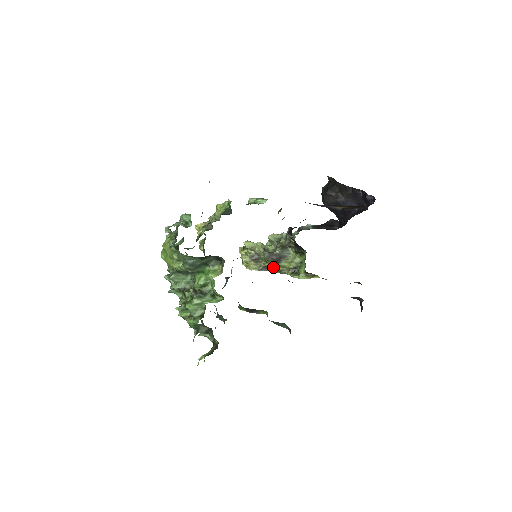
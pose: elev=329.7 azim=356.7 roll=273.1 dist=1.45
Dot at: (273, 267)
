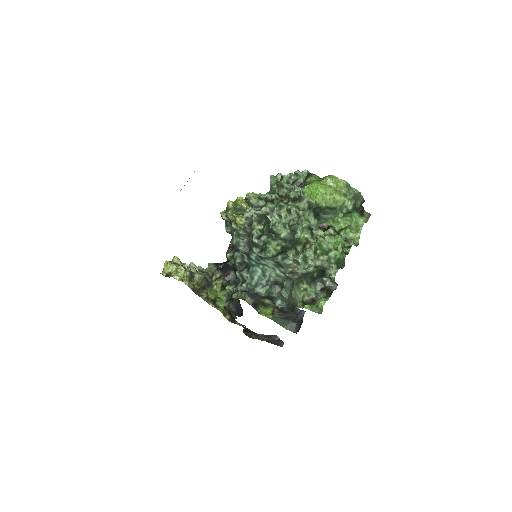
Dot at: (199, 292)
